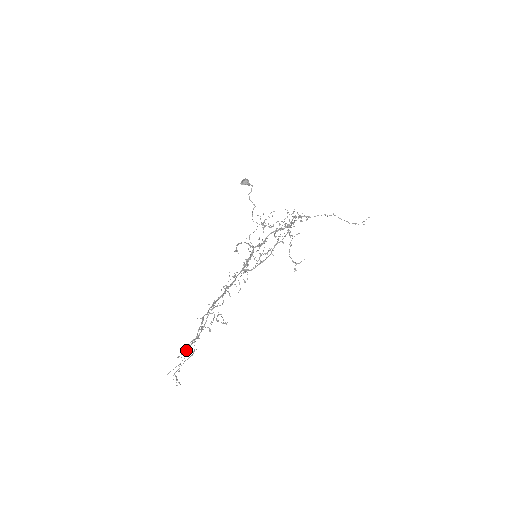
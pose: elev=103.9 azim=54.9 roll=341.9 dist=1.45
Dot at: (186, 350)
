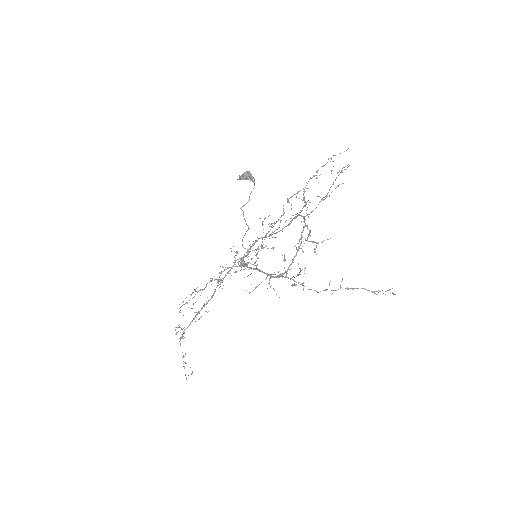
Dot at: (189, 300)
